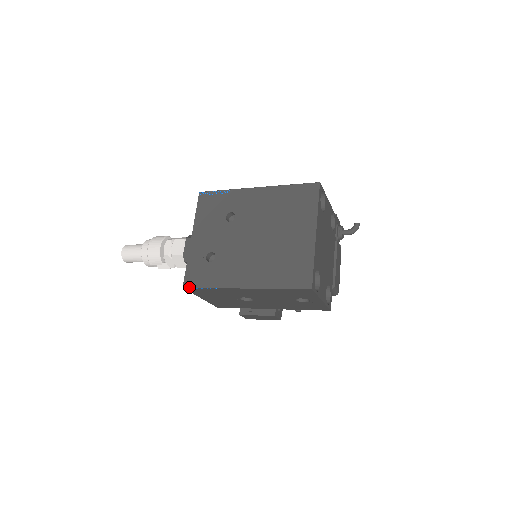
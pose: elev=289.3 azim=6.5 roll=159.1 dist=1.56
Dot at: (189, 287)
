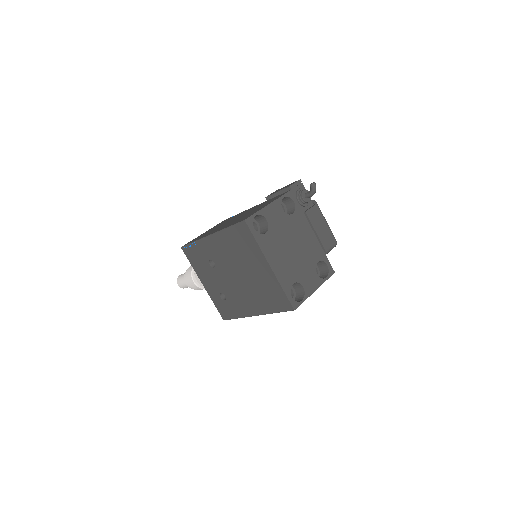
Dot at: occluded
